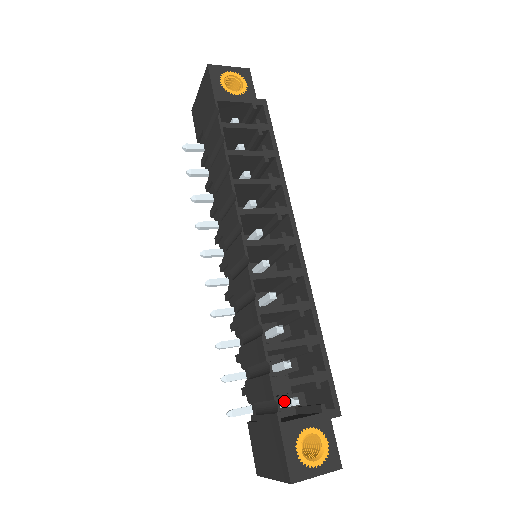
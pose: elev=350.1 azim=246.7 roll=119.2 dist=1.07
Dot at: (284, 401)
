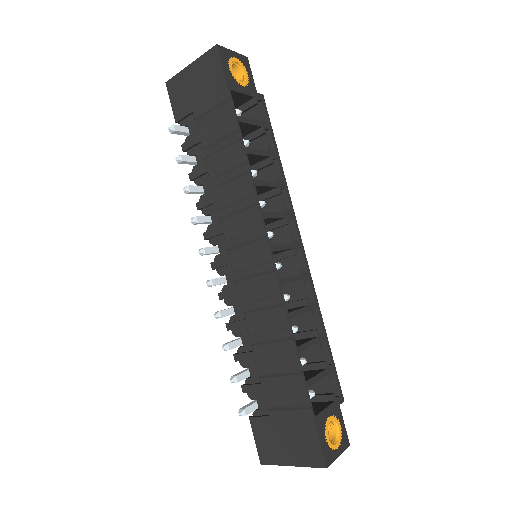
Dot at: occluded
